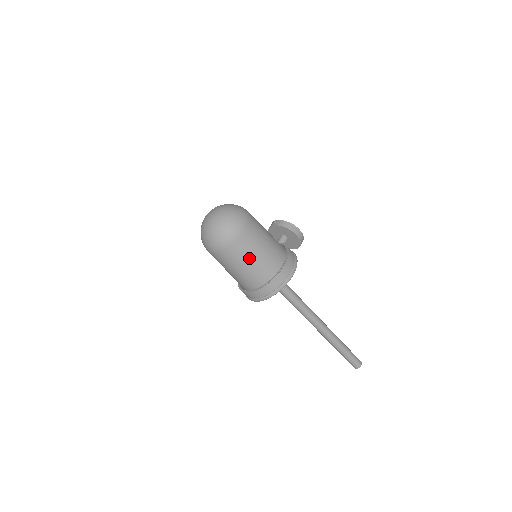
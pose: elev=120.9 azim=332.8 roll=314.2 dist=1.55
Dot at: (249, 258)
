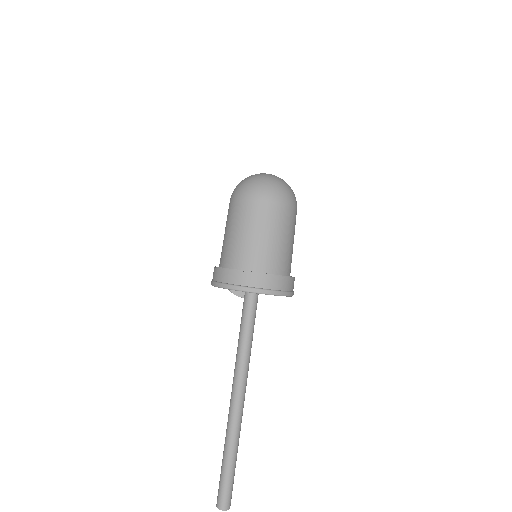
Dot at: (291, 236)
